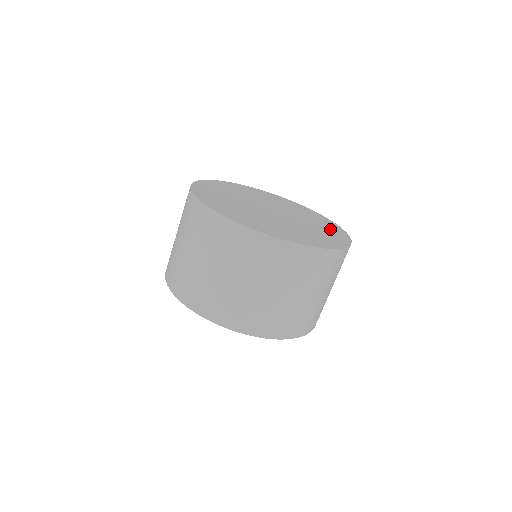
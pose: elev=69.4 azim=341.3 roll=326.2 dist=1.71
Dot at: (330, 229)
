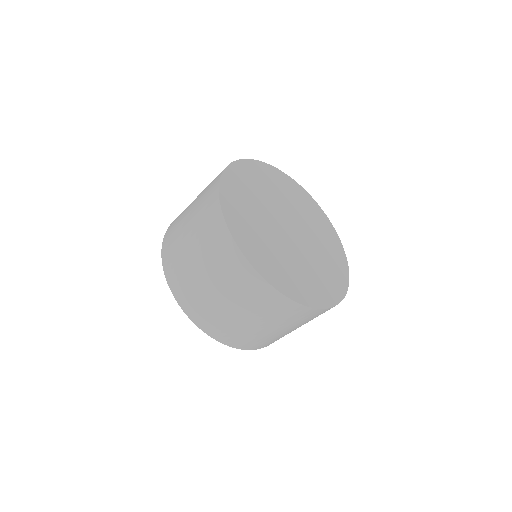
Dot at: (328, 283)
